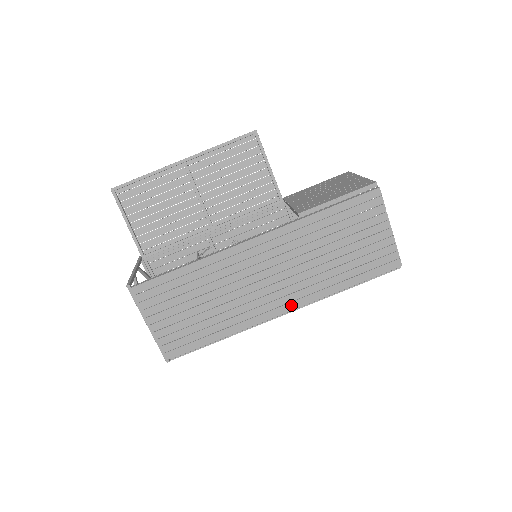
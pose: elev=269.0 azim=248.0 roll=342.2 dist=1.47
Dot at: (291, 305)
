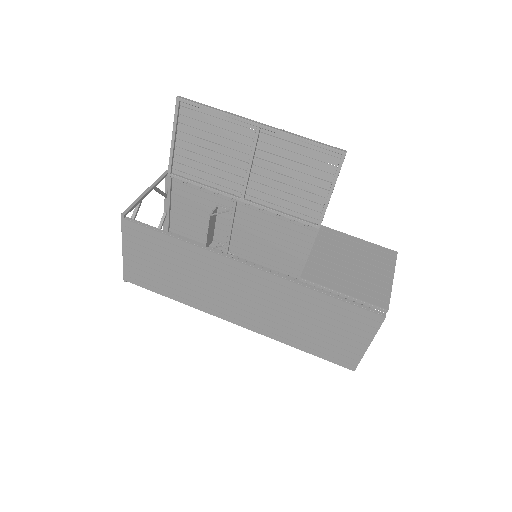
Dot at: (244, 324)
